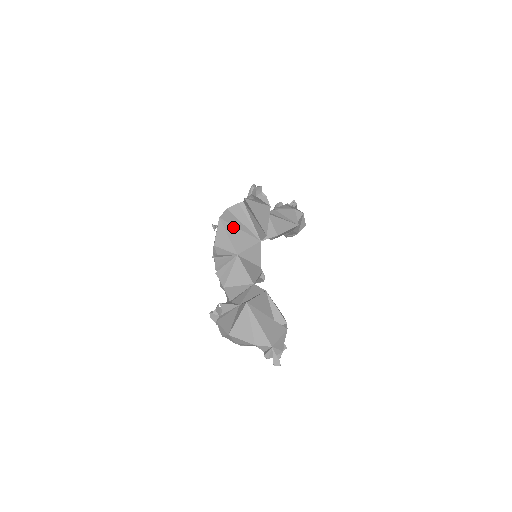
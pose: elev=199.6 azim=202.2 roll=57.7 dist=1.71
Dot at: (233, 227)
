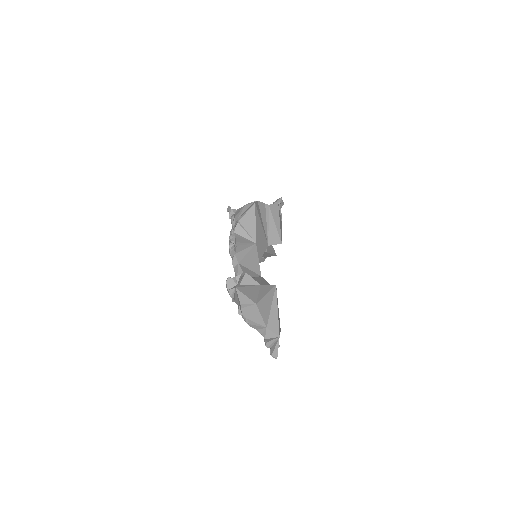
Dot at: (259, 218)
